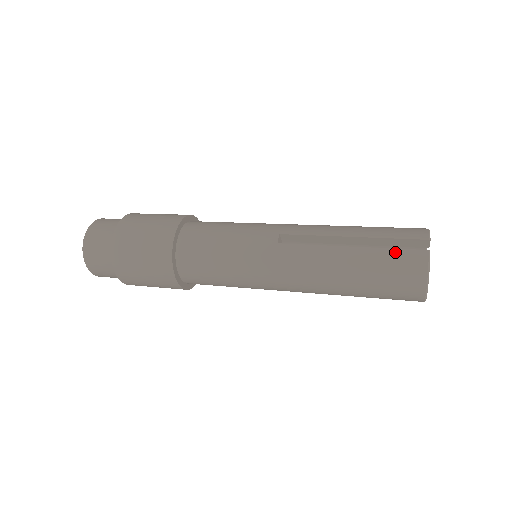
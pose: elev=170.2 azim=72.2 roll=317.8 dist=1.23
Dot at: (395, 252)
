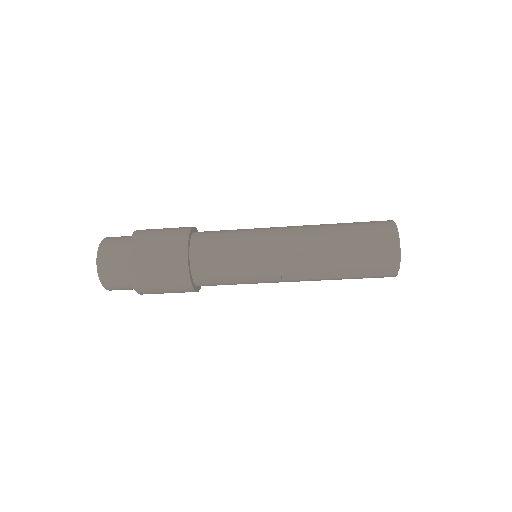
Dot at: occluded
